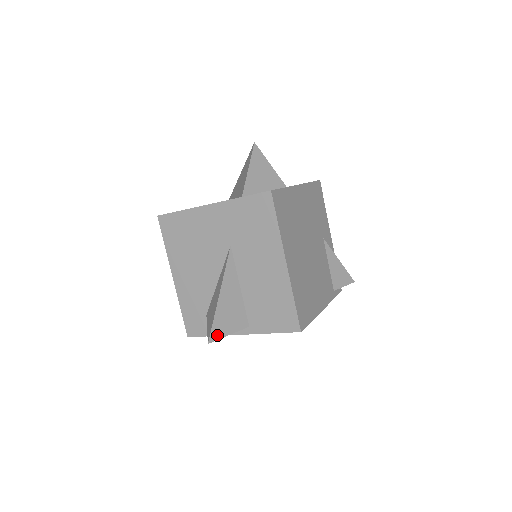
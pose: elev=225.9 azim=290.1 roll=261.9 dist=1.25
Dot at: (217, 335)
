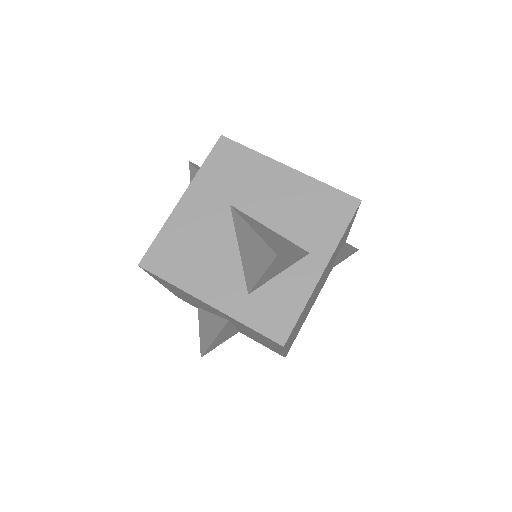
Dot at: (209, 351)
